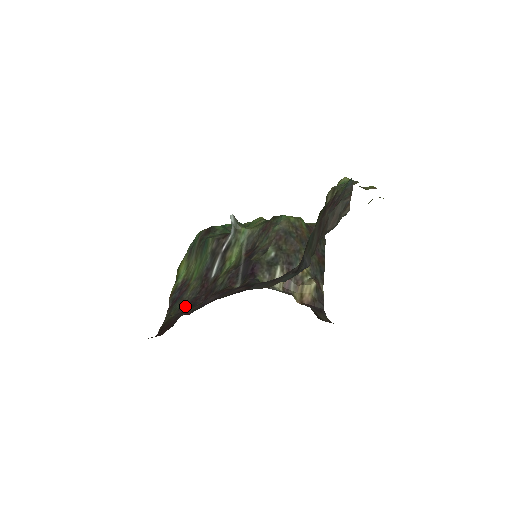
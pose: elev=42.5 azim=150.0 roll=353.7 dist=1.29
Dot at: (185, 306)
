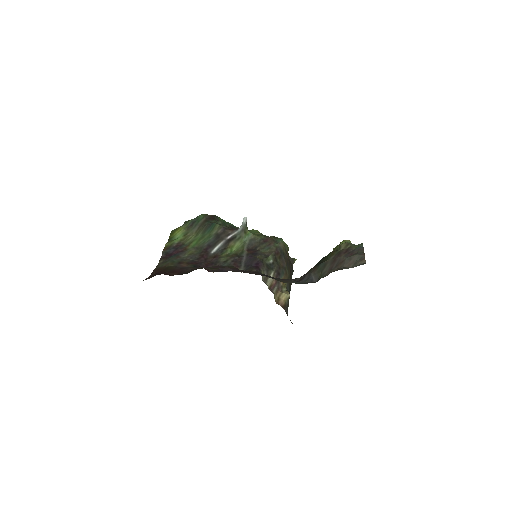
Dot at: (186, 263)
